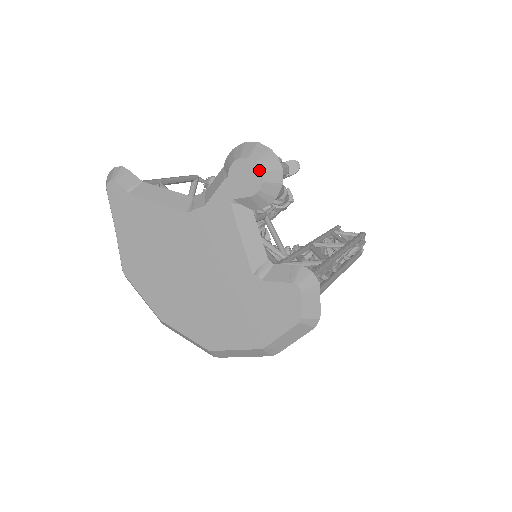
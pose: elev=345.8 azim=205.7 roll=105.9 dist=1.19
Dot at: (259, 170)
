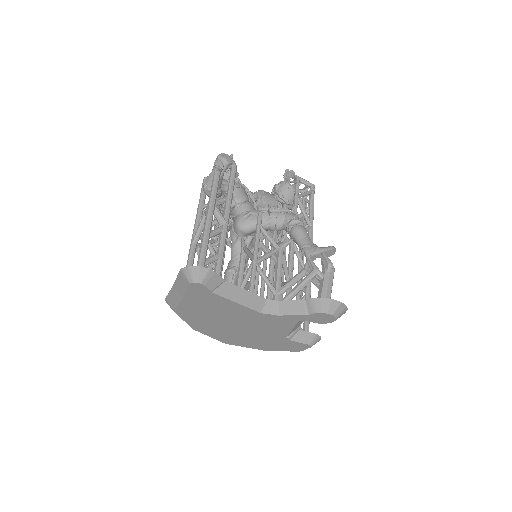
Dot at: (334, 320)
